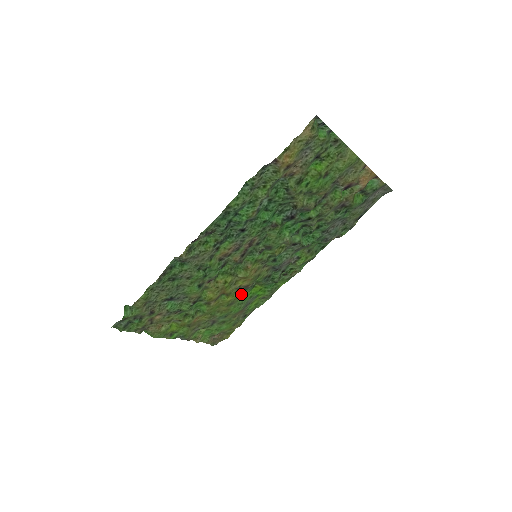
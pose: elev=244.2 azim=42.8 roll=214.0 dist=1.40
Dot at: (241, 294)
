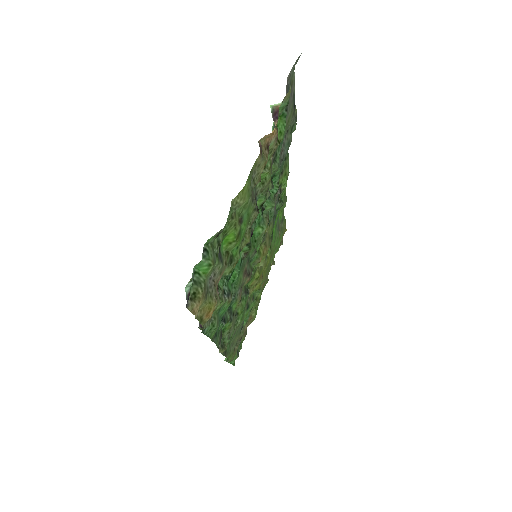
Dot at: occluded
